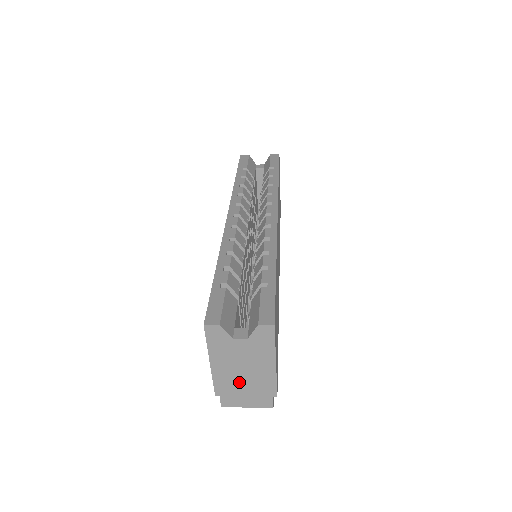
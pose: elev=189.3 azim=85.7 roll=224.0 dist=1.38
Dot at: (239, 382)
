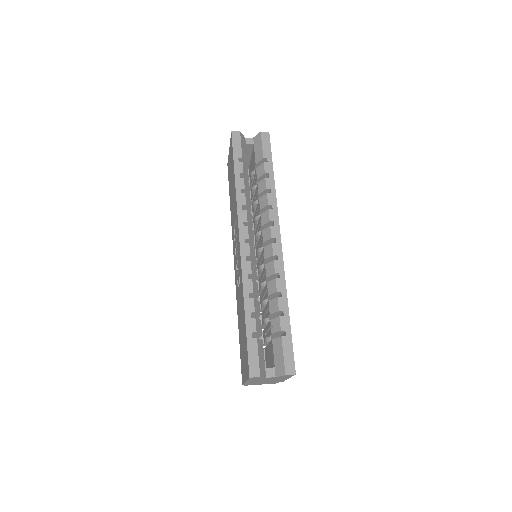
Dot at: (261, 382)
